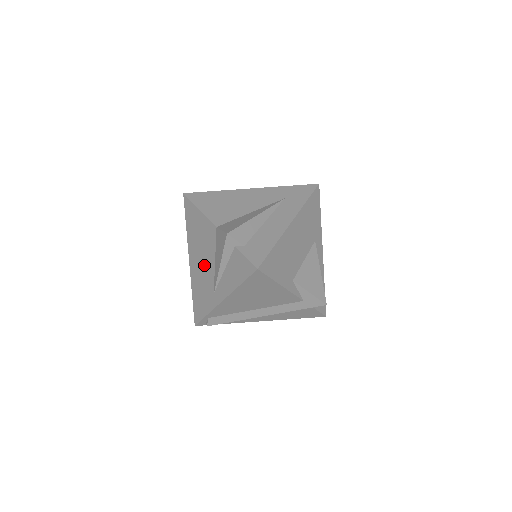
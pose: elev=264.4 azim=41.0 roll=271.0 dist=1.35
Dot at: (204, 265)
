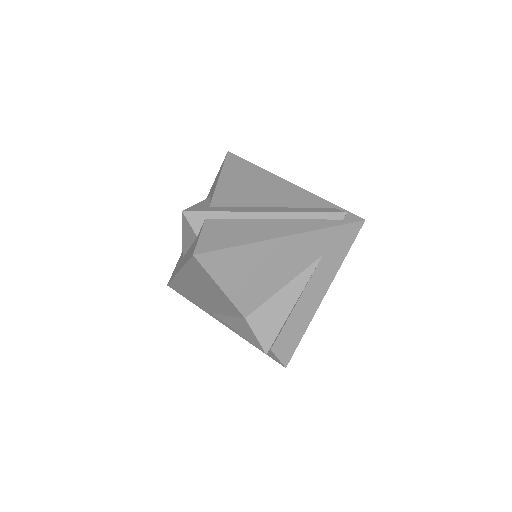
Dot at: (206, 299)
